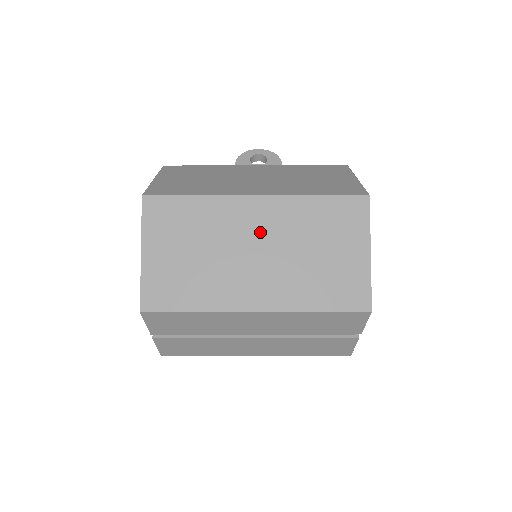
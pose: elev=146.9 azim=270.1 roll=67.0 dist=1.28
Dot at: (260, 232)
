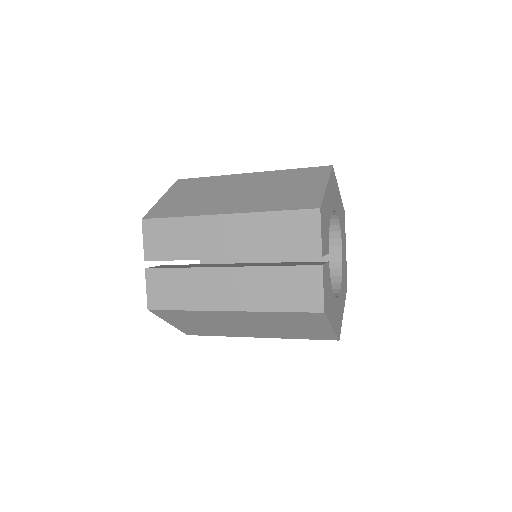
Dot at: (246, 184)
